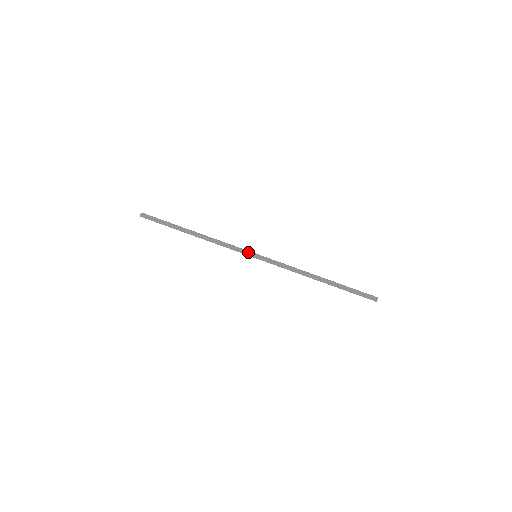
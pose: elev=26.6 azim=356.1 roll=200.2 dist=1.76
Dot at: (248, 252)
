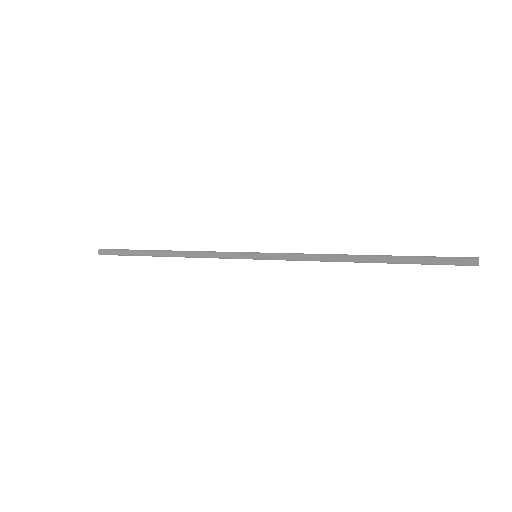
Dot at: (243, 252)
